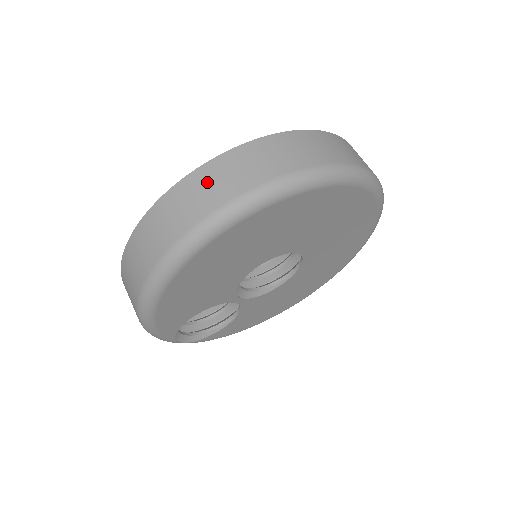
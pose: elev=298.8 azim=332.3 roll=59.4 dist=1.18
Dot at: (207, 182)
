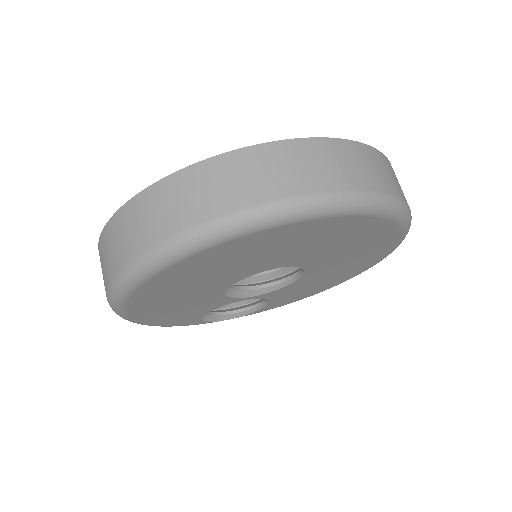
Dot at: (109, 244)
